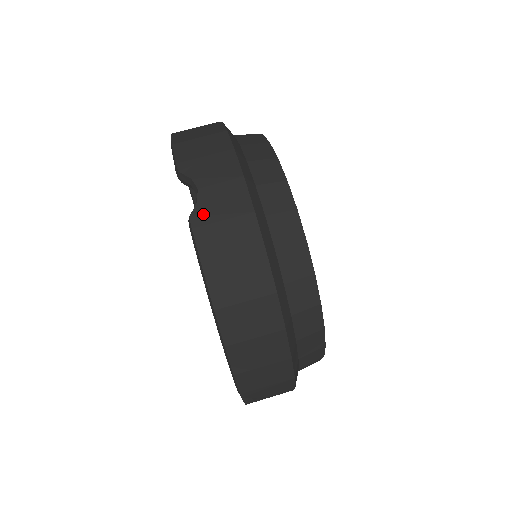
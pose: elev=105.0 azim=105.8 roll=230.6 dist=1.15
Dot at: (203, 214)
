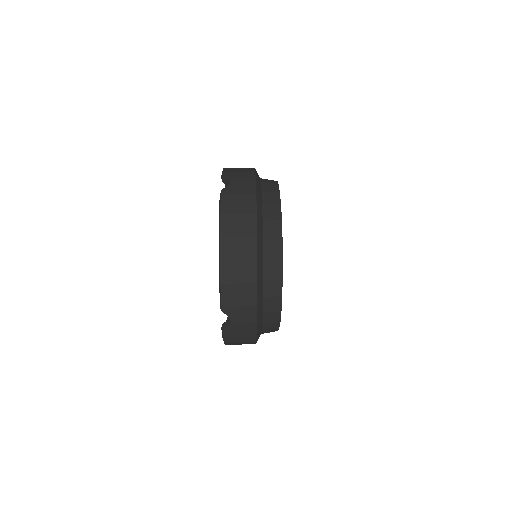
Dot at: (229, 190)
